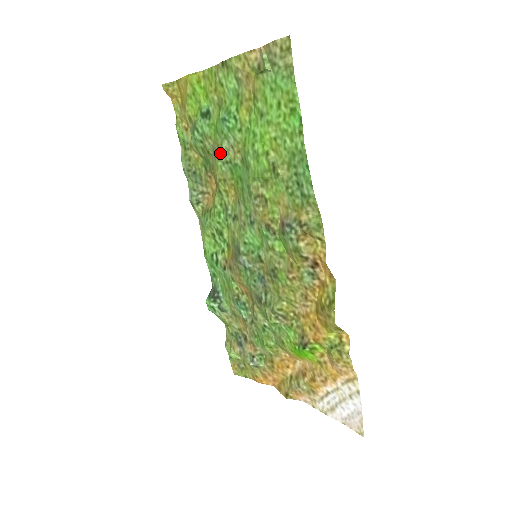
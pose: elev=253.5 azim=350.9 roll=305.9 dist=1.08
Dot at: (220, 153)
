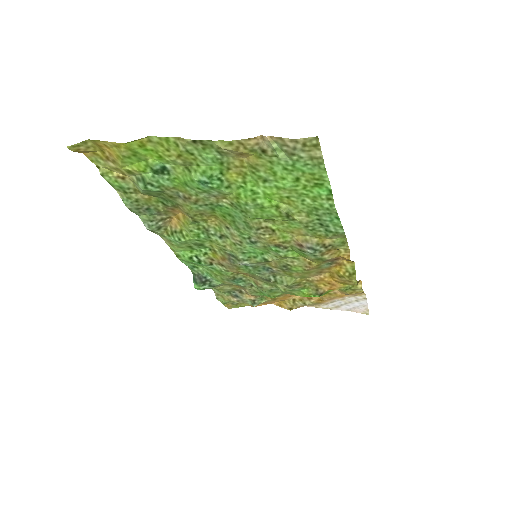
Dot at: (195, 200)
